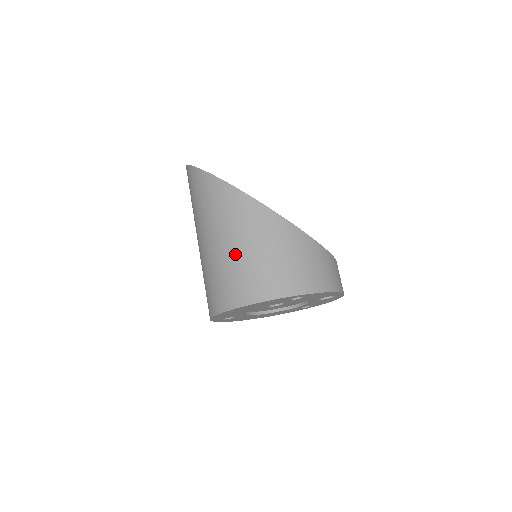
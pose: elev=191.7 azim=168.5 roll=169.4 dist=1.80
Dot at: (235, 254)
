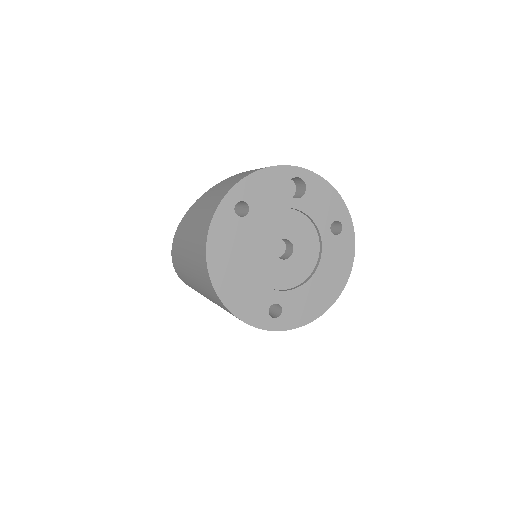
Dot at: (190, 256)
